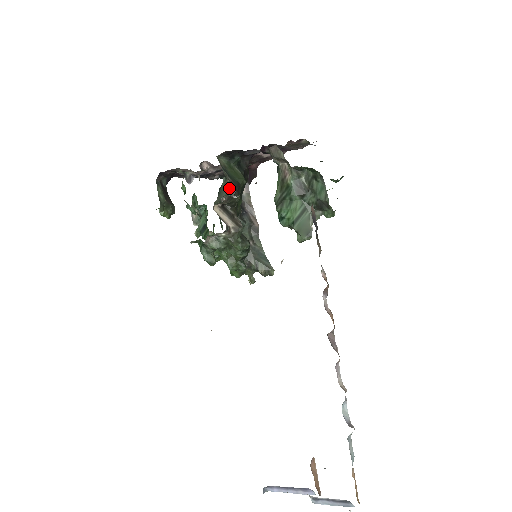
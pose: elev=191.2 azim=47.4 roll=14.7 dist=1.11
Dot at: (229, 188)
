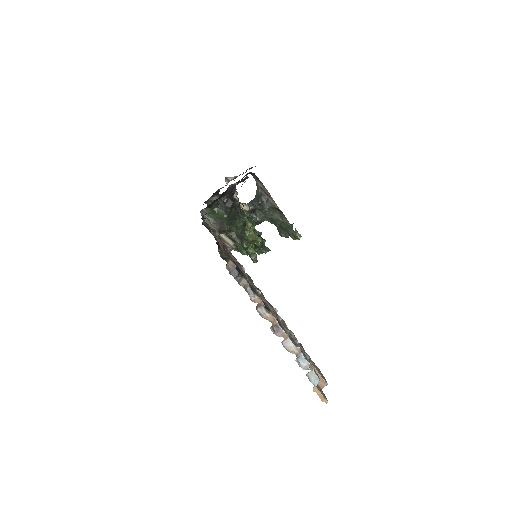
Dot at: occluded
